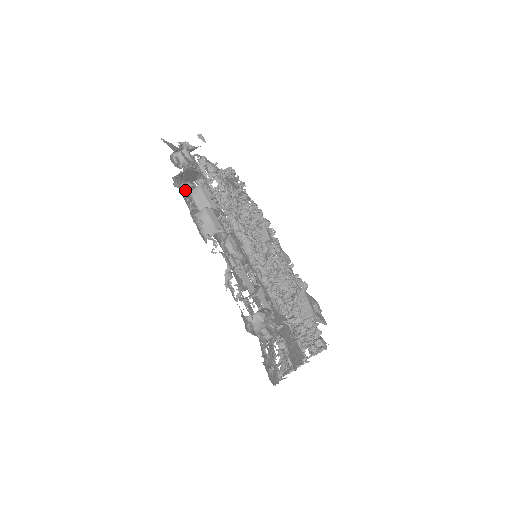
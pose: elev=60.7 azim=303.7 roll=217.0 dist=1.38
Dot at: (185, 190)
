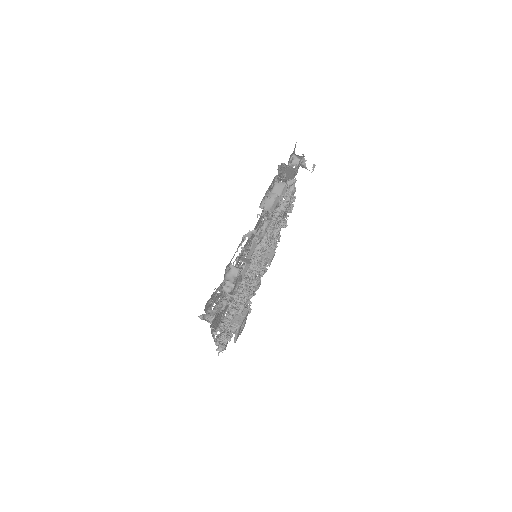
Dot at: occluded
